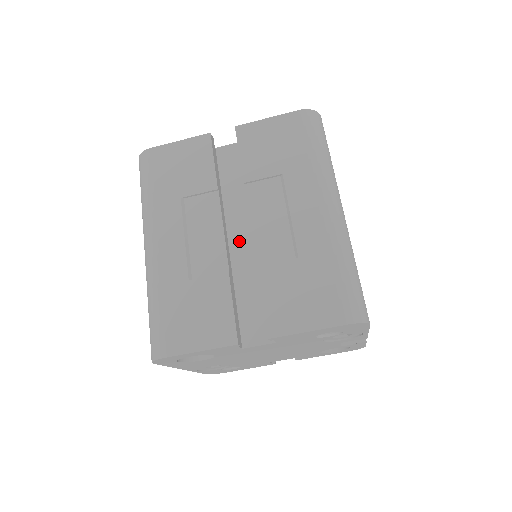
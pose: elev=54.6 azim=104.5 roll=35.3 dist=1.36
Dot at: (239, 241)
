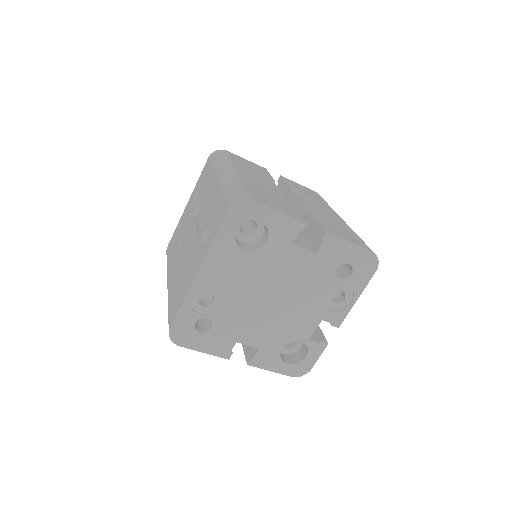
Dot at: occluded
